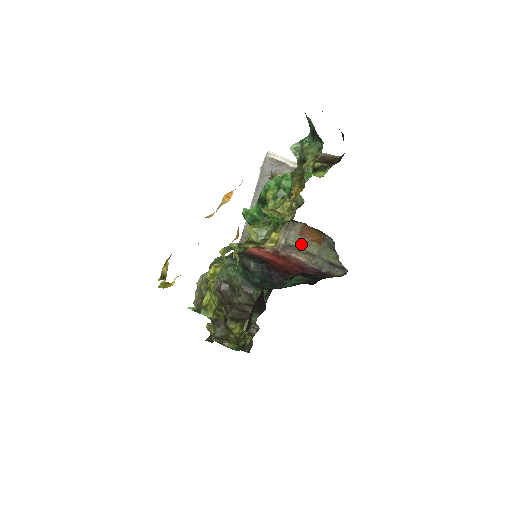
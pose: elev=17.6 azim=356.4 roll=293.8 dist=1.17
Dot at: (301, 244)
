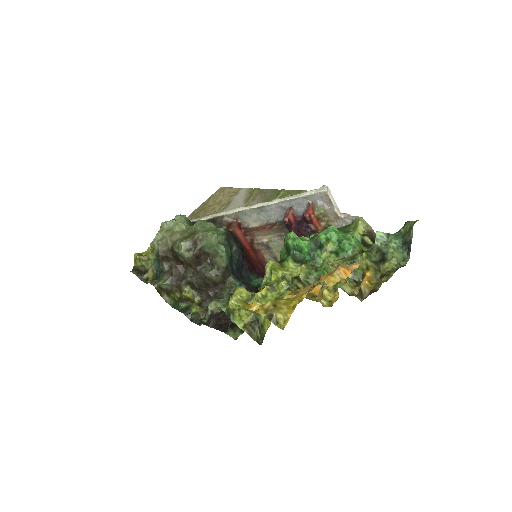
Dot at: (277, 251)
